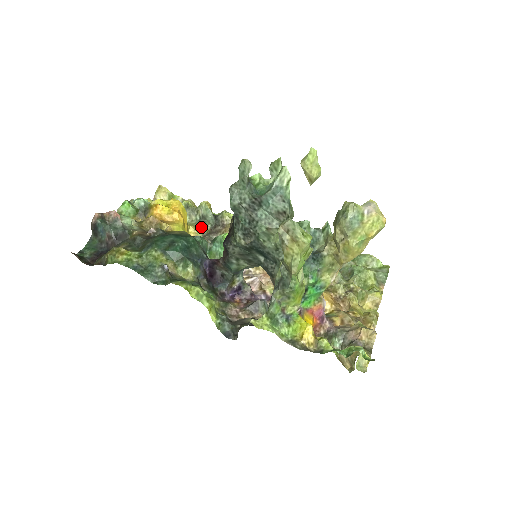
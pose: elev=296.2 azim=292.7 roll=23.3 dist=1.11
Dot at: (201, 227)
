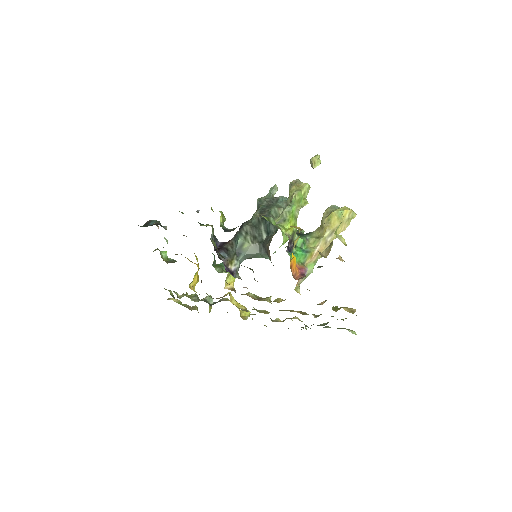
Dot at: occluded
